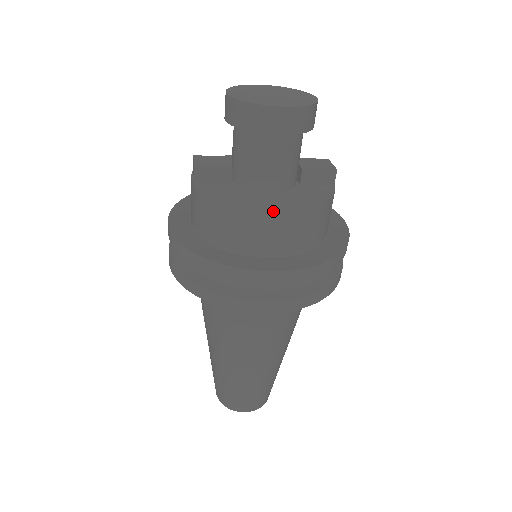
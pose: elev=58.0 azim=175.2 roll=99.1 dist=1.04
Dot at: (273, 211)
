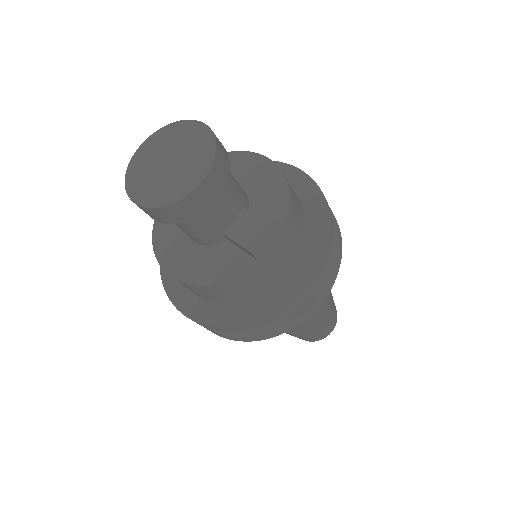
Dot at: (166, 272)
